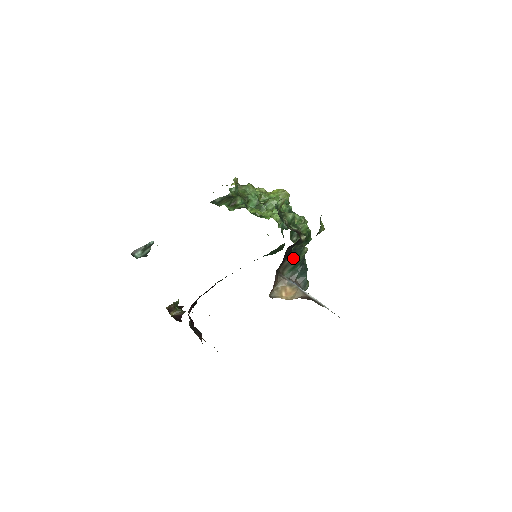
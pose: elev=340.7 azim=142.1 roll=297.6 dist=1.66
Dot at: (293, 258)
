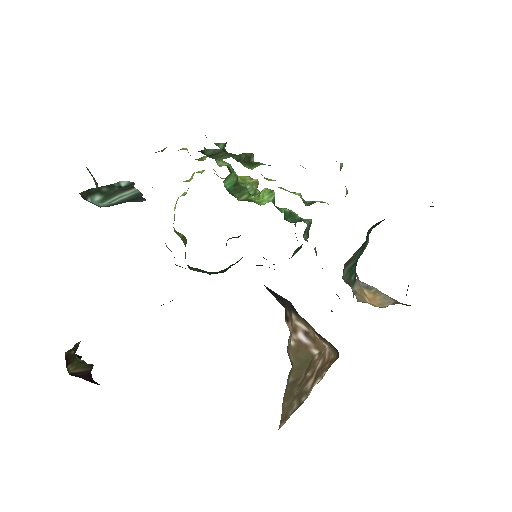
Dot at: (359, 249)
